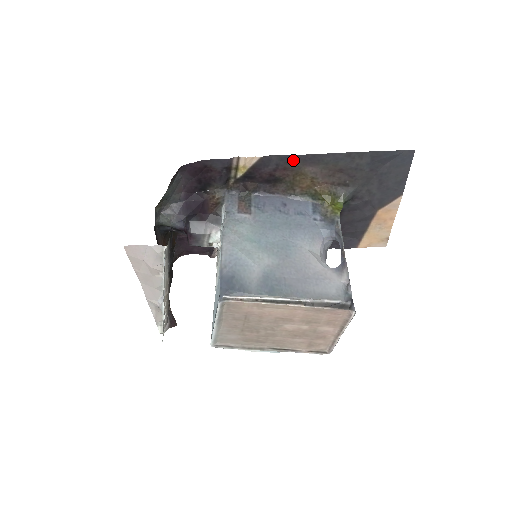
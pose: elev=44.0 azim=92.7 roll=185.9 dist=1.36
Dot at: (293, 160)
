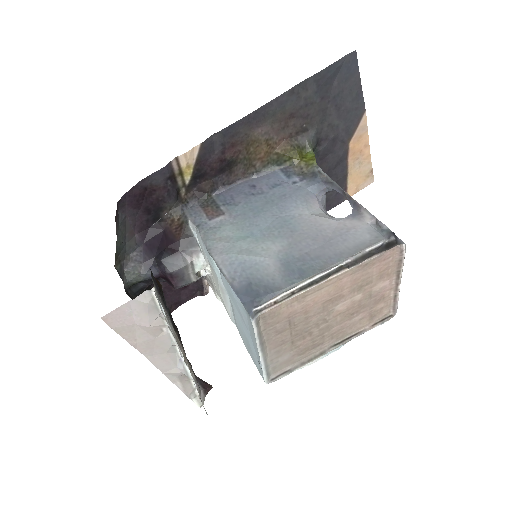
Dot at: (237, 130)
